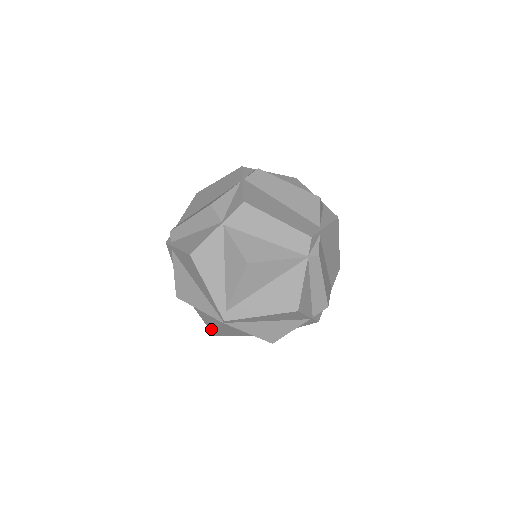
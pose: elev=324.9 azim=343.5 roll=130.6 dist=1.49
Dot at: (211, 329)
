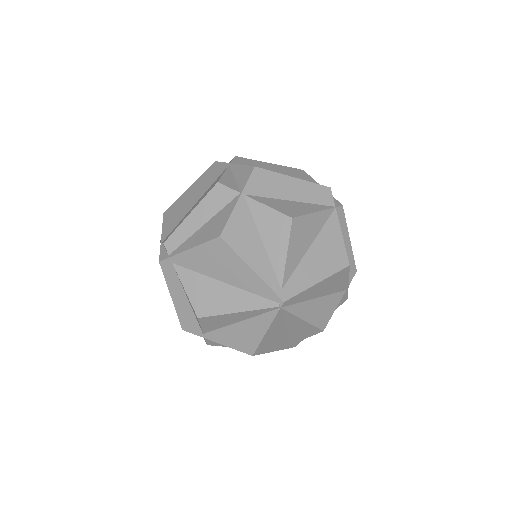
Dot at: (247, 347)
